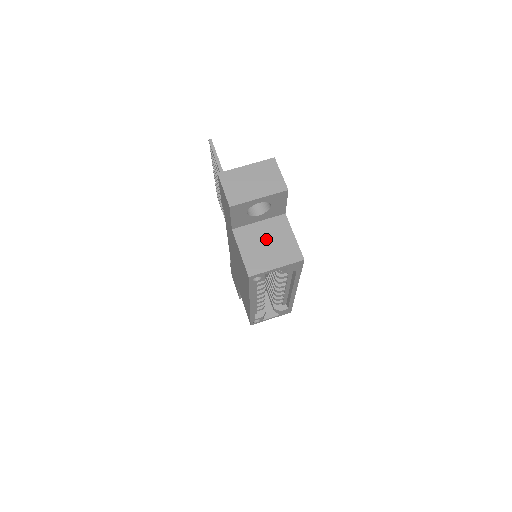
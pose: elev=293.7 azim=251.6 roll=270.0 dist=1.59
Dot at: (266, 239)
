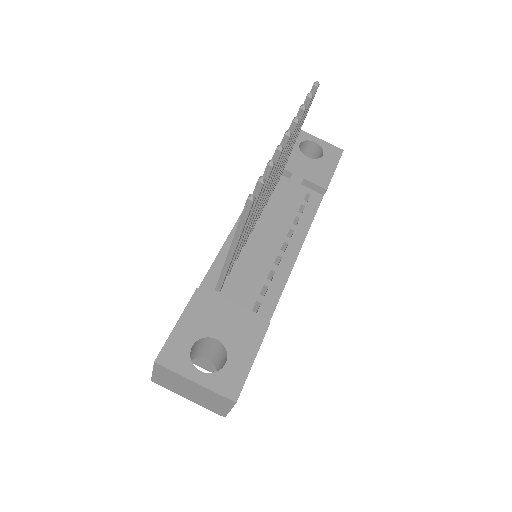
Dot at: occluded
